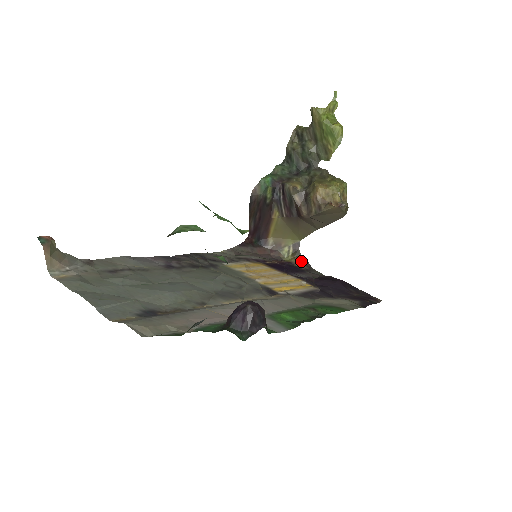
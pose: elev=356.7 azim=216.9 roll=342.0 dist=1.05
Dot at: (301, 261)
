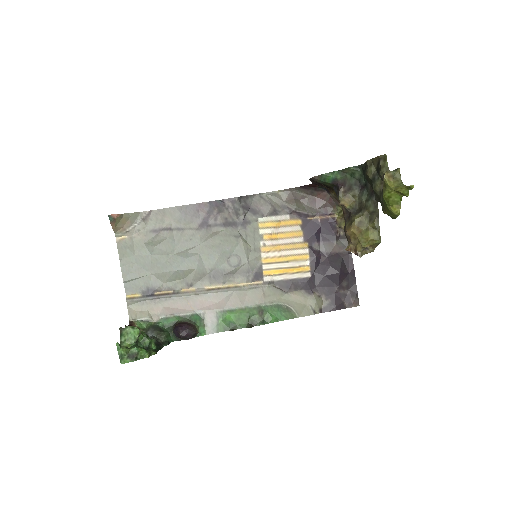
Dot at: (344, 225)
